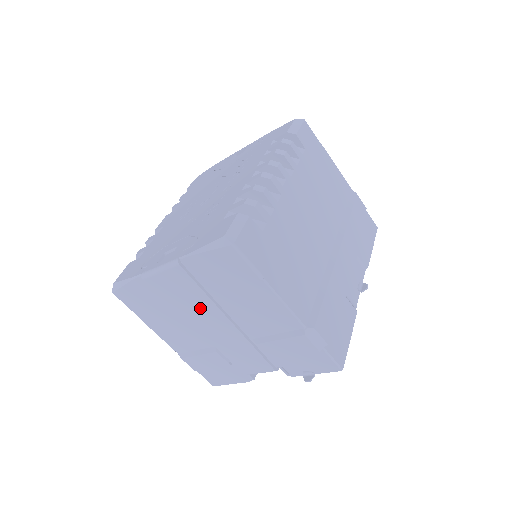
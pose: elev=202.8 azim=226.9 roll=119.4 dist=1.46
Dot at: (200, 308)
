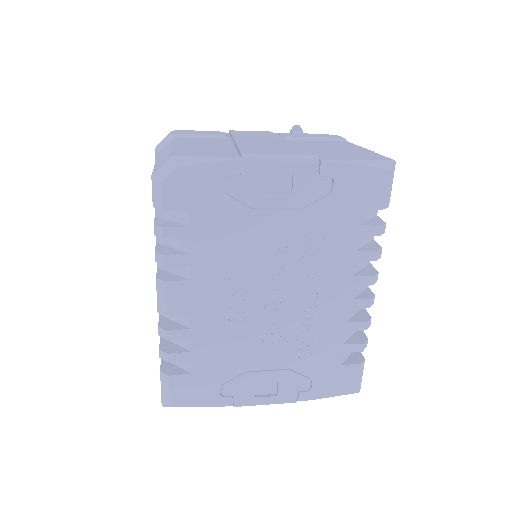
Dot at: occluded
